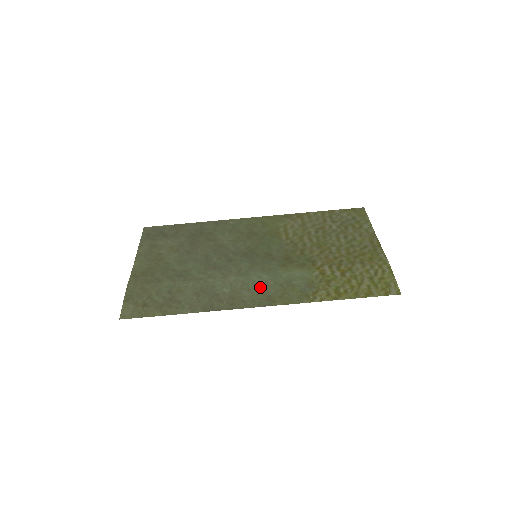
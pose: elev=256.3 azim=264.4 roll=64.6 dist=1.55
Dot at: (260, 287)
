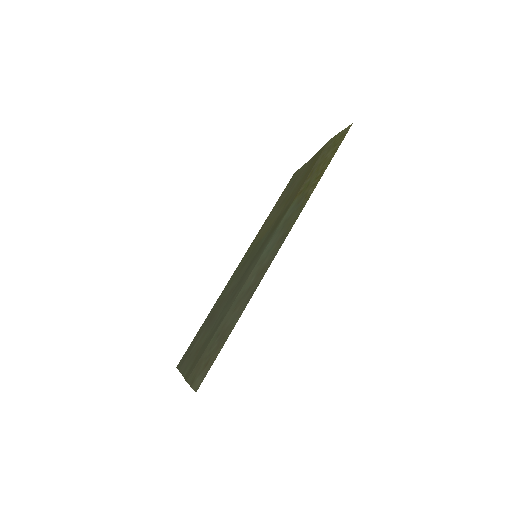
Dot at: (271, 247)
